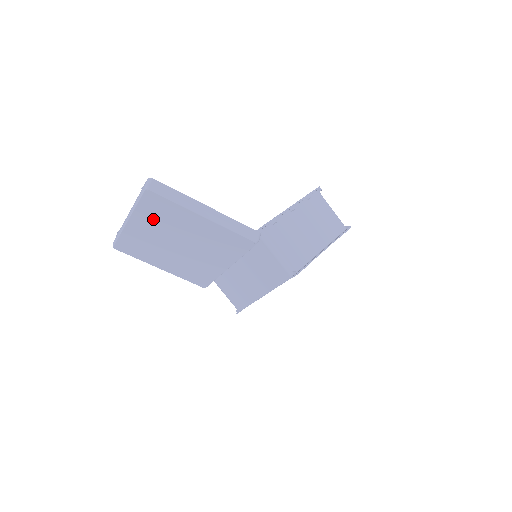
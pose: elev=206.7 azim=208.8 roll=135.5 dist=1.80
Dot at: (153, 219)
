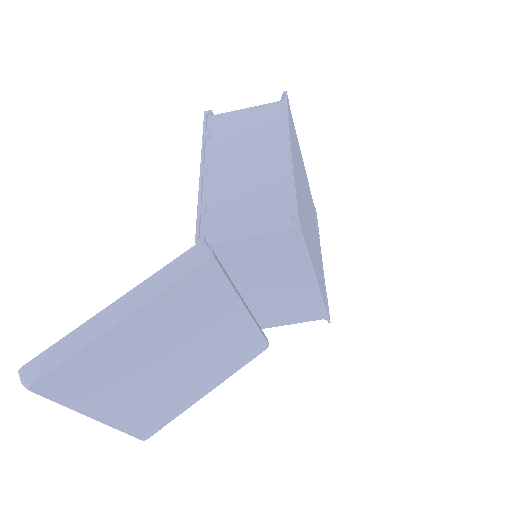
Dot at: (102, 389)
